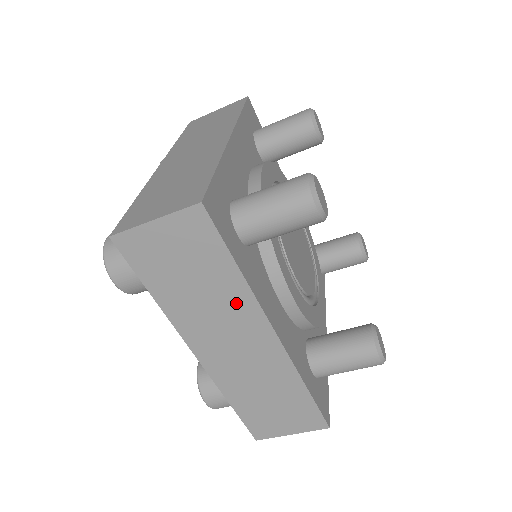
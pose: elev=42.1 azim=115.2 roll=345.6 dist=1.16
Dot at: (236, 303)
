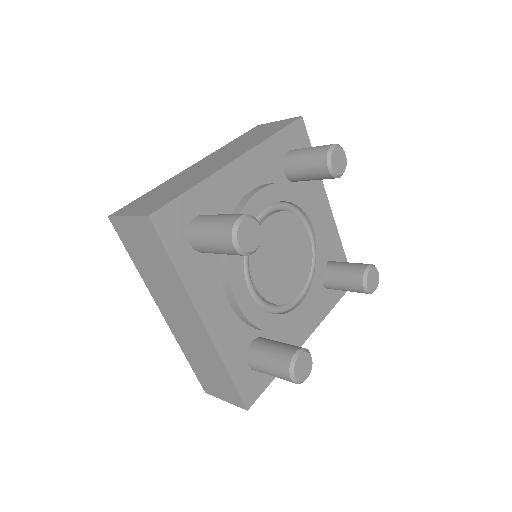
Dot at: (178, 291)
